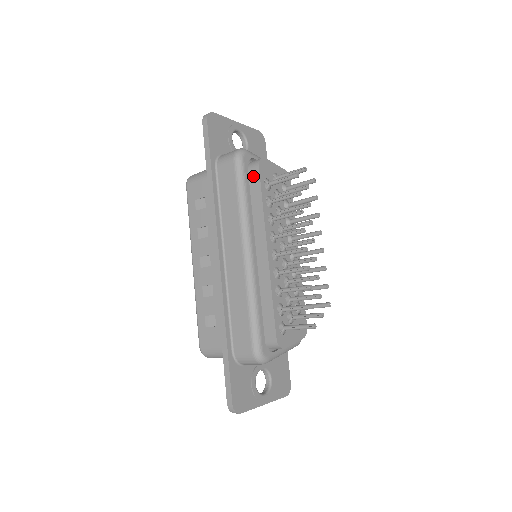
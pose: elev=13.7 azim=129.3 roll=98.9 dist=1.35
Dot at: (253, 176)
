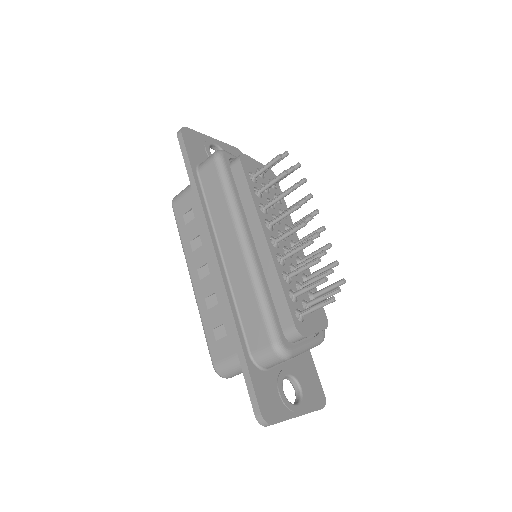
Dot at: (236, 171)
